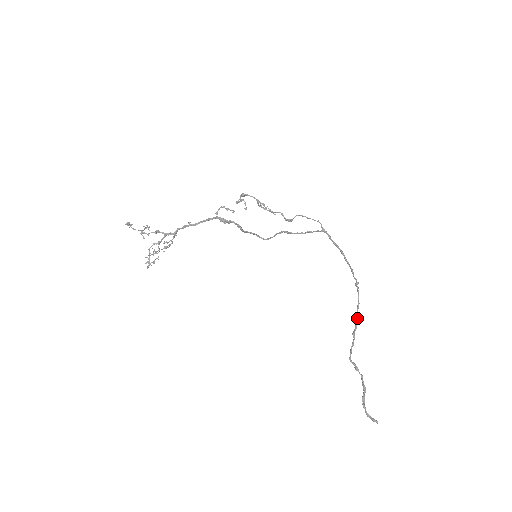
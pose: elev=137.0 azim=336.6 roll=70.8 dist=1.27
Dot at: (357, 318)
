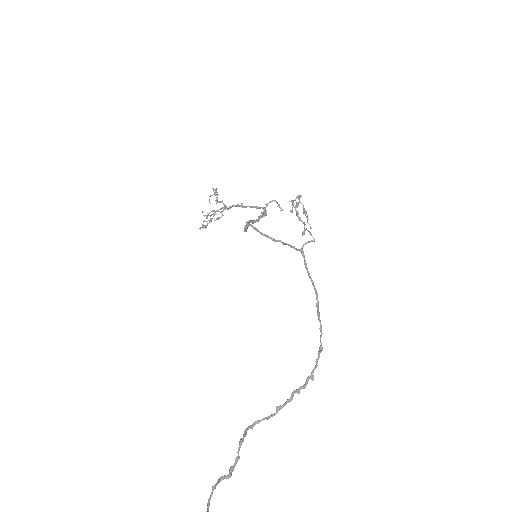
Dot at: (294, 392)
